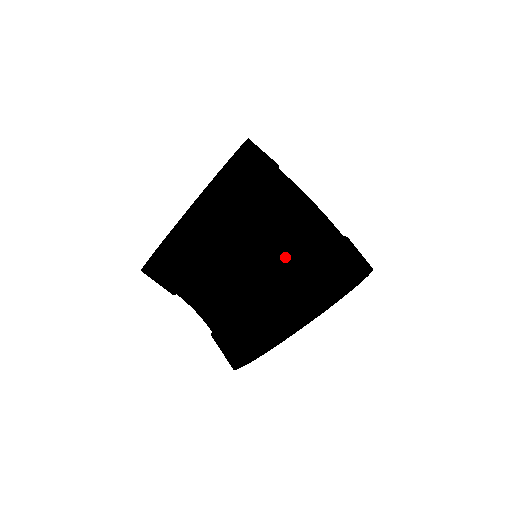
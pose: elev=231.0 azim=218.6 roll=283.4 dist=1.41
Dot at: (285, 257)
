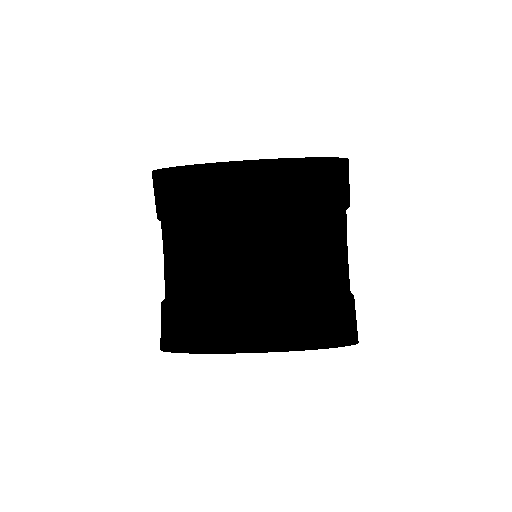
Dot at: (327, 278)
